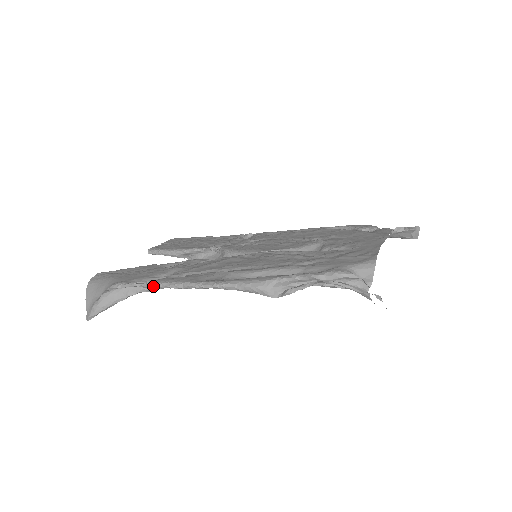
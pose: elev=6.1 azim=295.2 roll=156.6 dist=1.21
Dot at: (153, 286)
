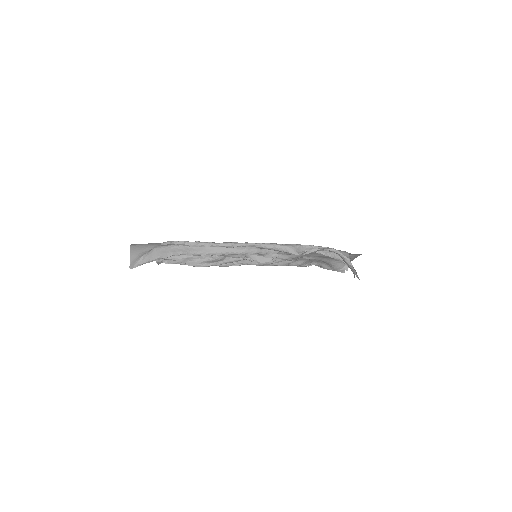
Dot at: (204, 244)
